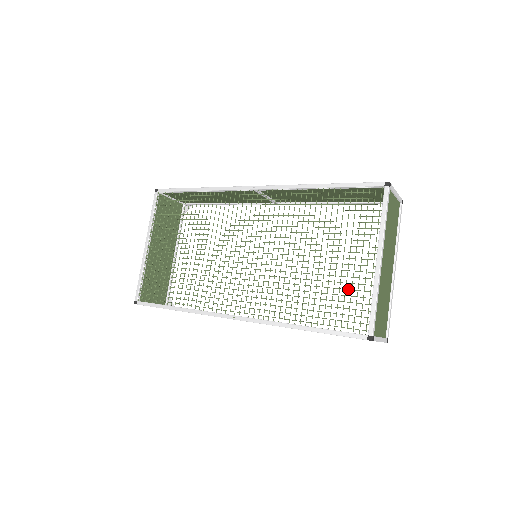
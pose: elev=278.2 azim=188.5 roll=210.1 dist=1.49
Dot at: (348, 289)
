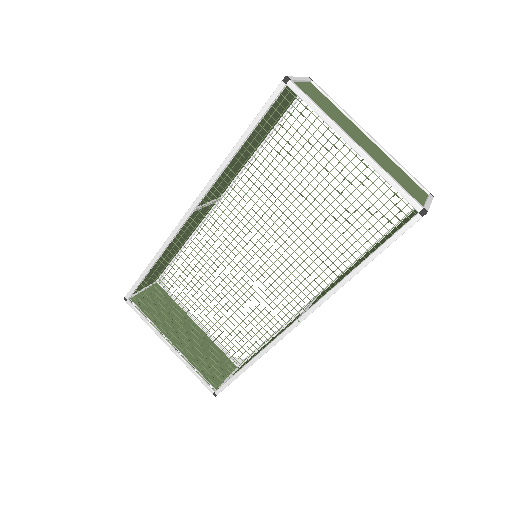
Dot at: (358, 197)
